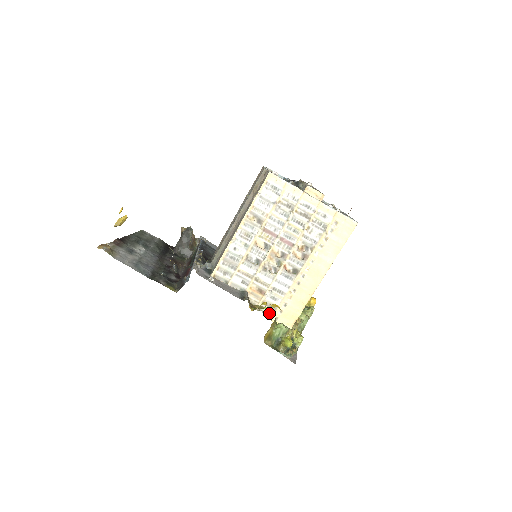
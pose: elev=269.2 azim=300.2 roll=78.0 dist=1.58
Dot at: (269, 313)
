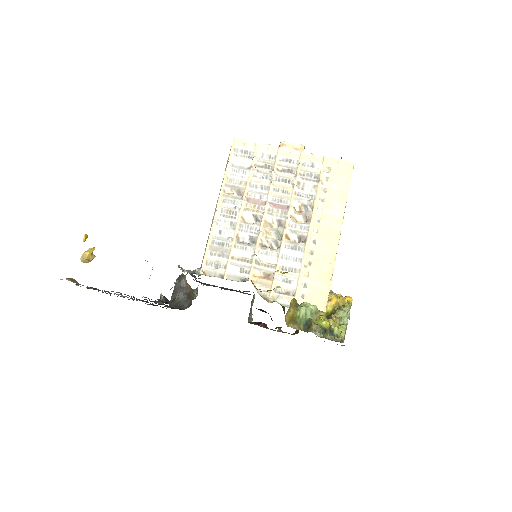
Dot at: (288, 303)
